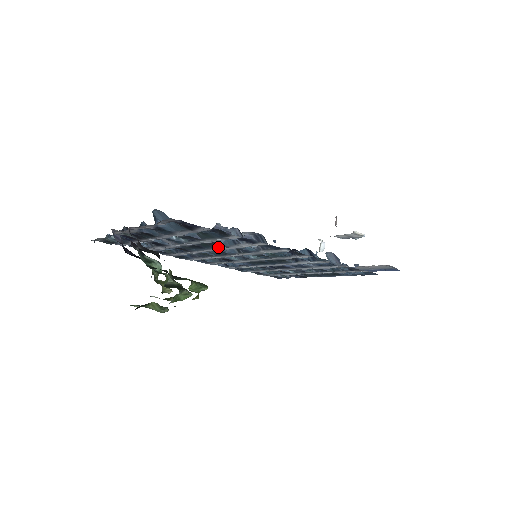
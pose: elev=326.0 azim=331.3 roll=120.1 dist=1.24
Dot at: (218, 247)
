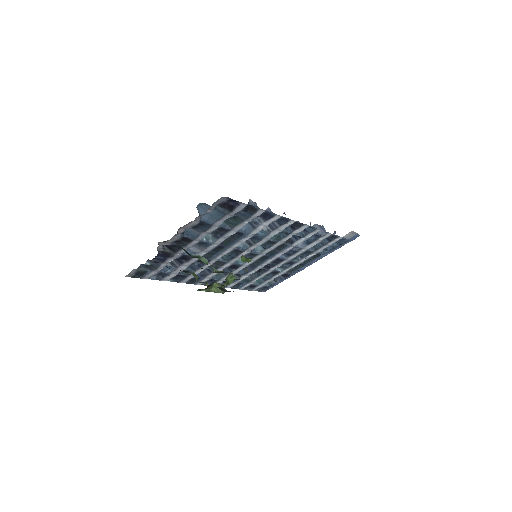
Dot at: (238, 240)
